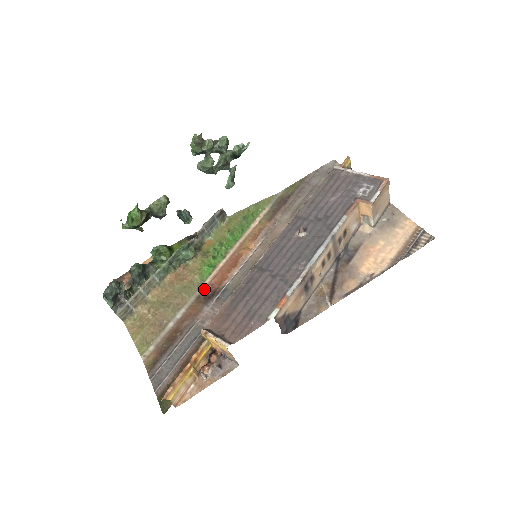
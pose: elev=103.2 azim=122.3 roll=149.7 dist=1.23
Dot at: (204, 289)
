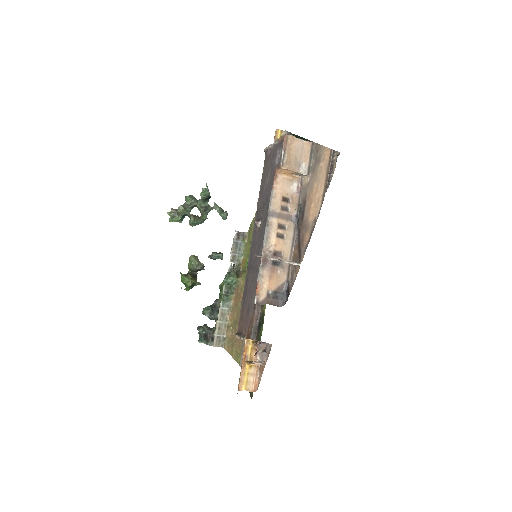
Dot at: occluded
